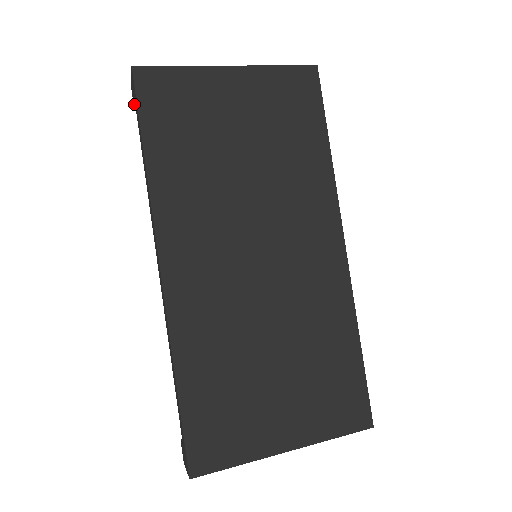
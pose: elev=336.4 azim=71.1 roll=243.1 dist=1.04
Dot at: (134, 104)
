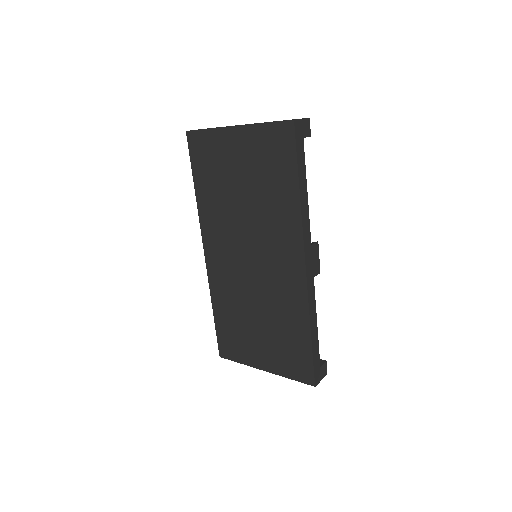
Dot at: occluded
